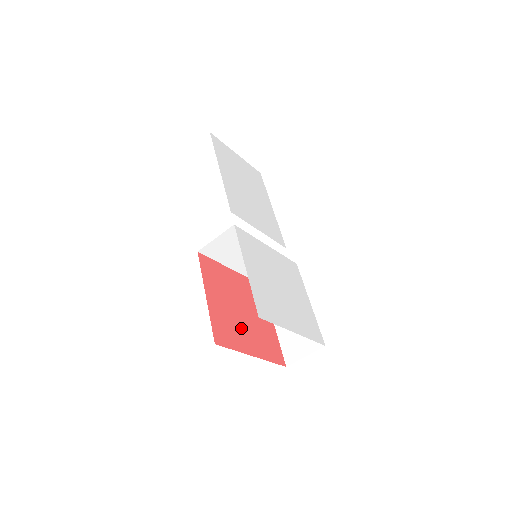
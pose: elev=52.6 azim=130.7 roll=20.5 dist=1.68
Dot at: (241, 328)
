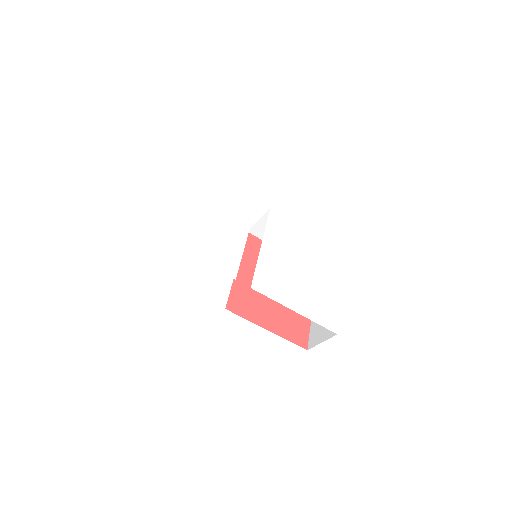
Dot at: occluded
